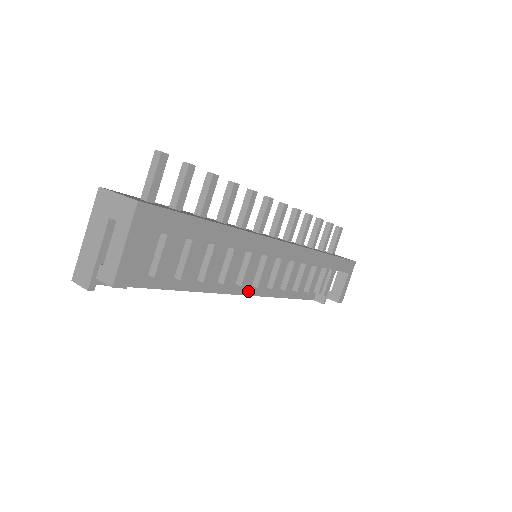
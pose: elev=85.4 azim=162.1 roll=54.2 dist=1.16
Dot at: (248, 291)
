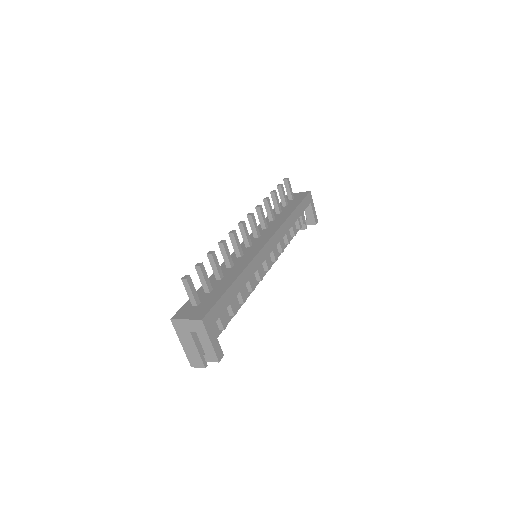
Dot at: (263, 273)
